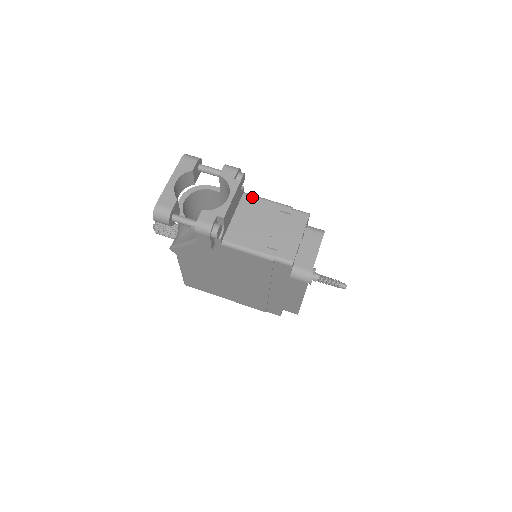
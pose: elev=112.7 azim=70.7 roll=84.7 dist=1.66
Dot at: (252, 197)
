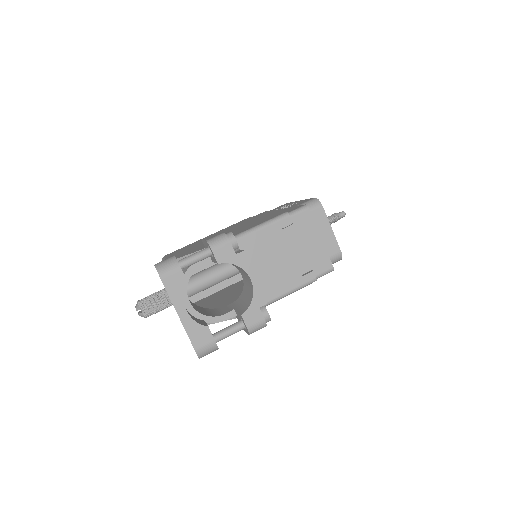
Dot at: (245, 238)
